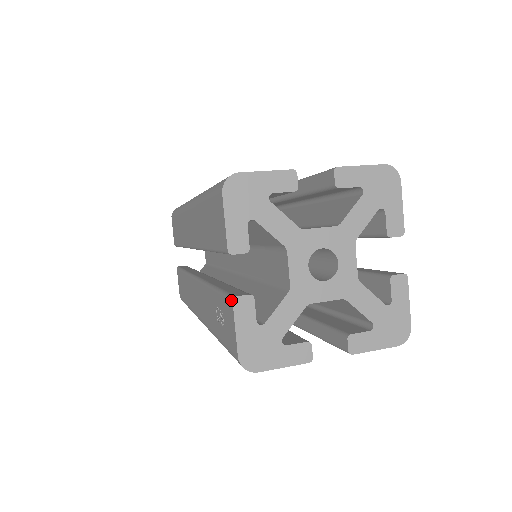
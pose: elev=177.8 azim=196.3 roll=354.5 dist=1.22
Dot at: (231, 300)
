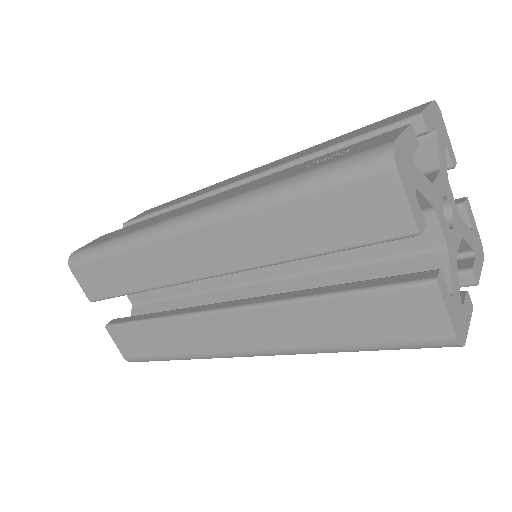
Dot at: (406, 125)
